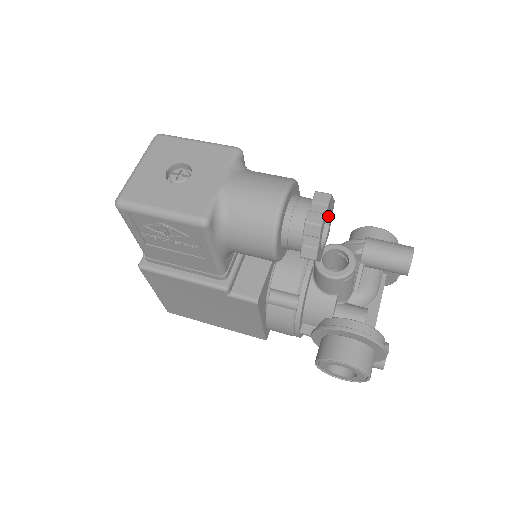
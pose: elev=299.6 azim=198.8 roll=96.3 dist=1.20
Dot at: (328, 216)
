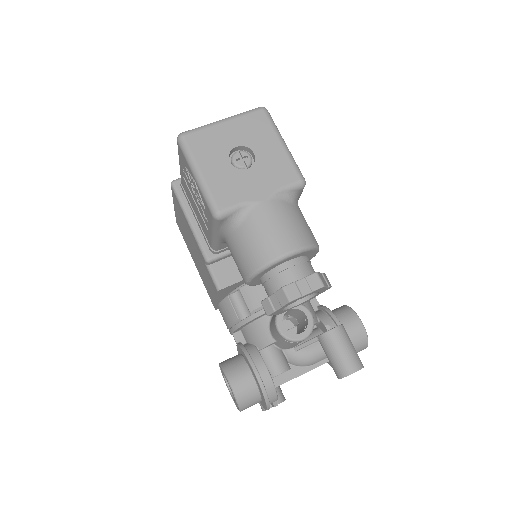
Dot at: occluded
